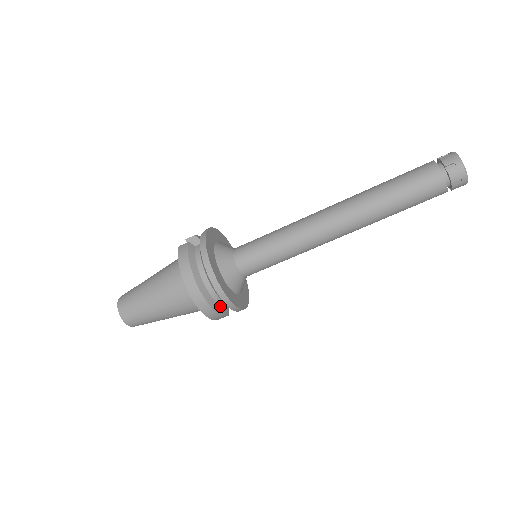
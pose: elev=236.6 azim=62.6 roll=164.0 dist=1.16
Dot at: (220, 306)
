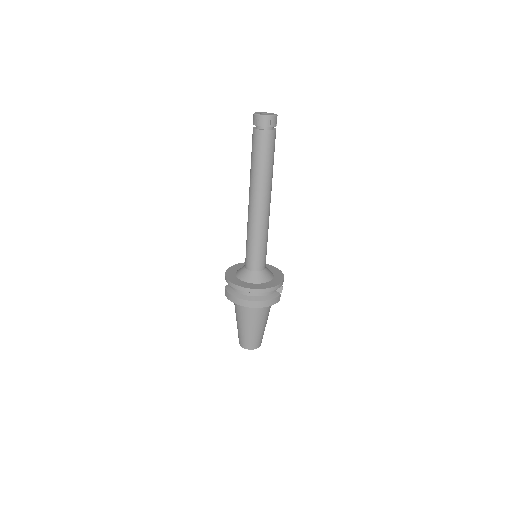
Dot at: (267, 296)
